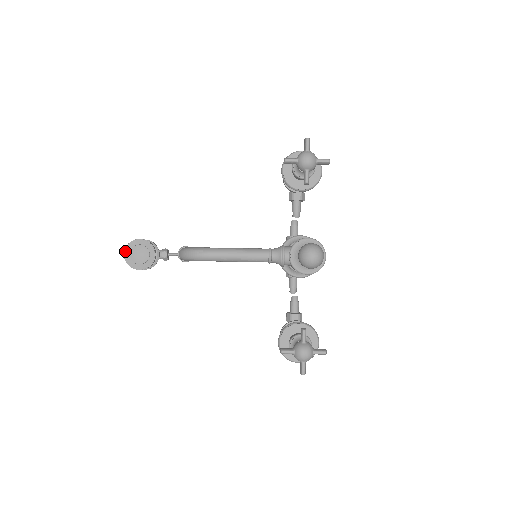
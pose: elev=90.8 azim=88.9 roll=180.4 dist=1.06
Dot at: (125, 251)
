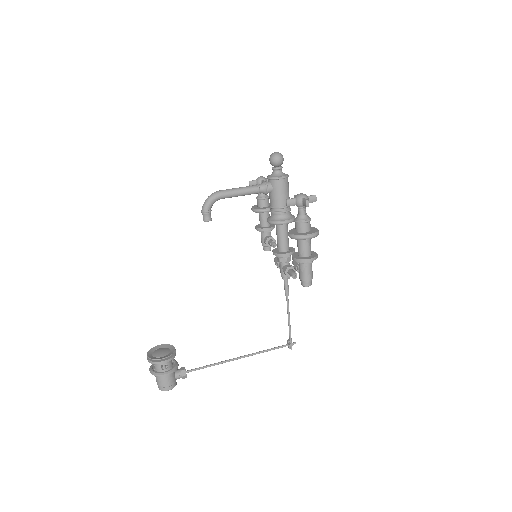
Dot at: (147, 353)
